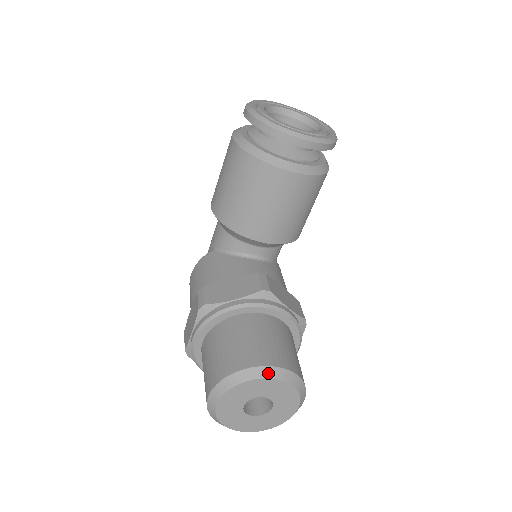
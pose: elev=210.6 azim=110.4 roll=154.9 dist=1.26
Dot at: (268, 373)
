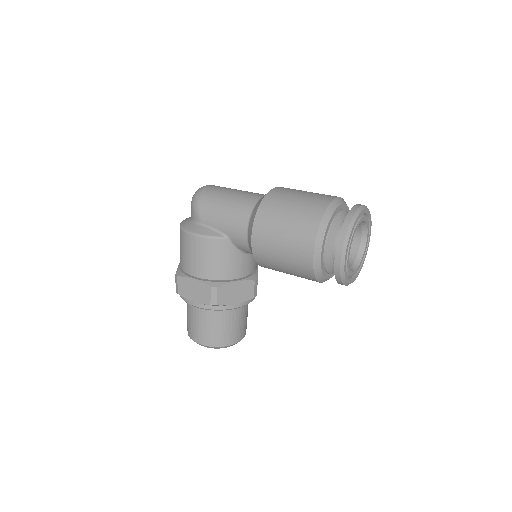
Dot at: occluded
